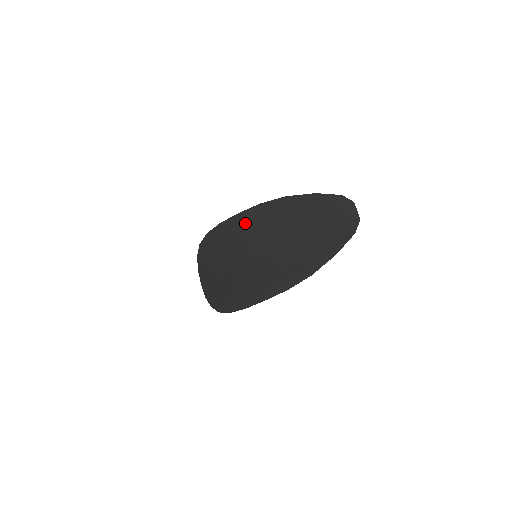
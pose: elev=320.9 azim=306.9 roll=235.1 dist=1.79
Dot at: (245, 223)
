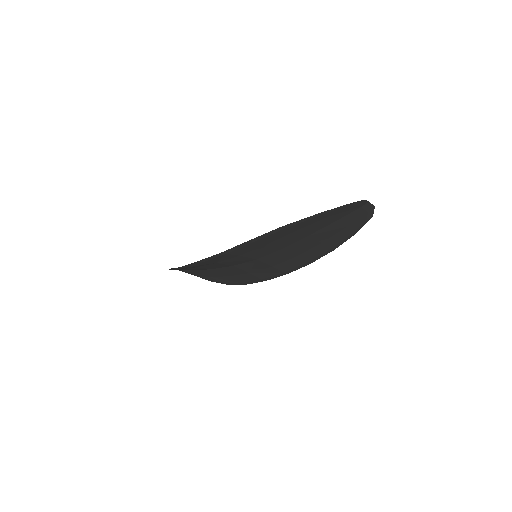
Dot at: (235, 253)
